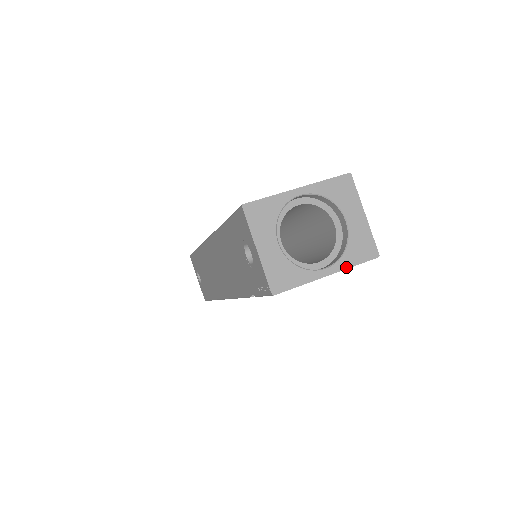
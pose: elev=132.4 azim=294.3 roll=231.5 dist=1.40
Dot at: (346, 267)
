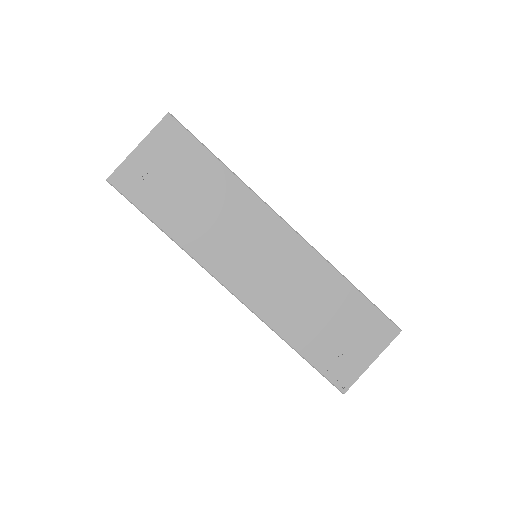
Dot at: occluded
